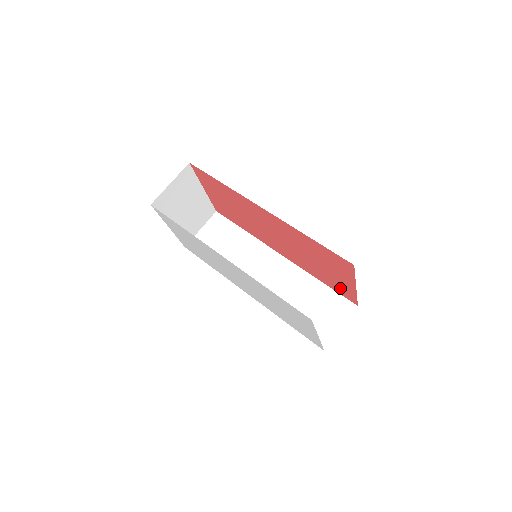
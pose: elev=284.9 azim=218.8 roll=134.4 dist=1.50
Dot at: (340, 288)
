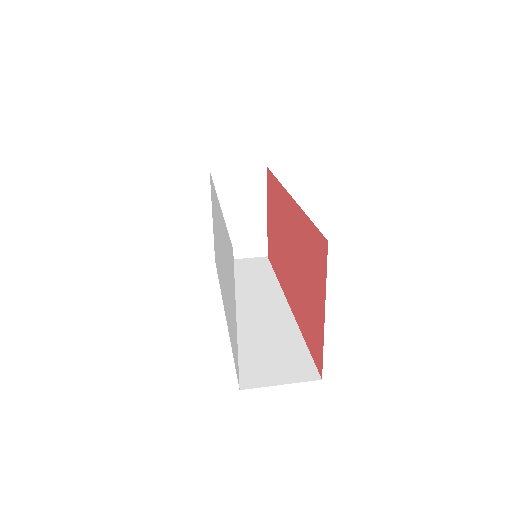
Dot at: (315, 338)
